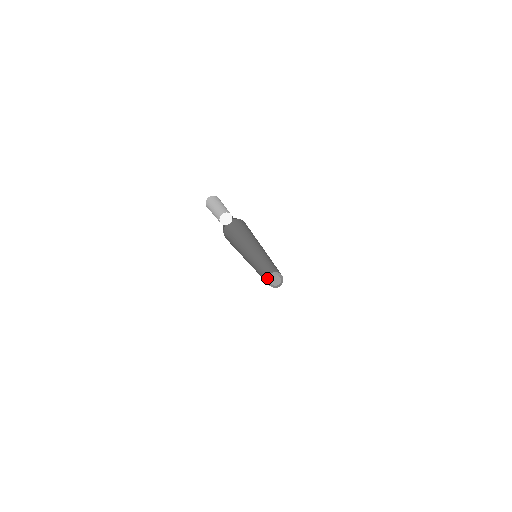
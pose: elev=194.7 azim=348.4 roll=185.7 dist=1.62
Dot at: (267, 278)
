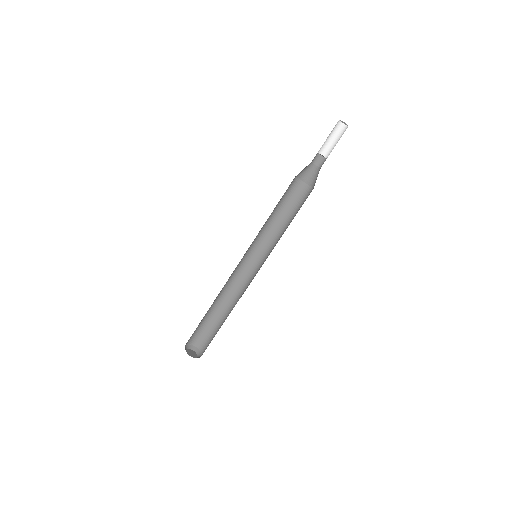
Dot at: (185, 347)
